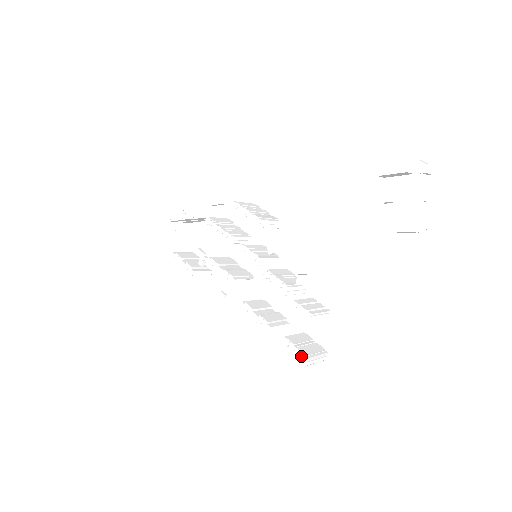
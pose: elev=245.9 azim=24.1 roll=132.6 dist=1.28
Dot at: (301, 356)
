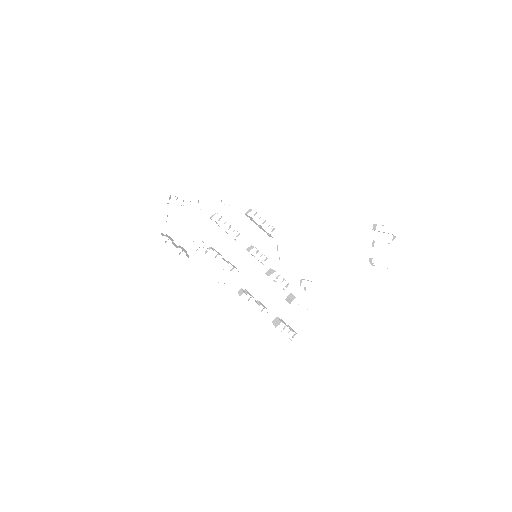
Dot at: (291, 336)
